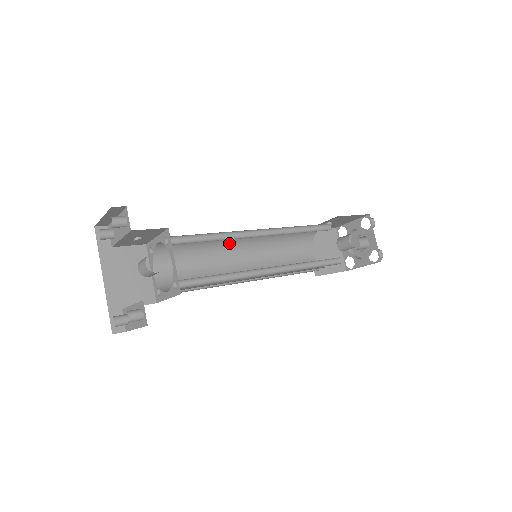
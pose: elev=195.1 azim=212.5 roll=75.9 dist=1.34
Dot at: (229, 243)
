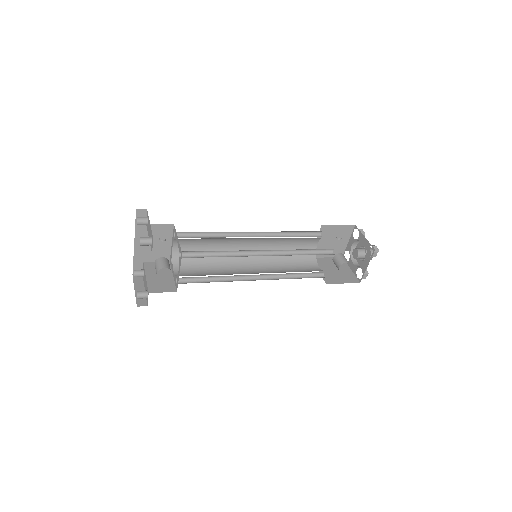
Dot at: (241, 238)
